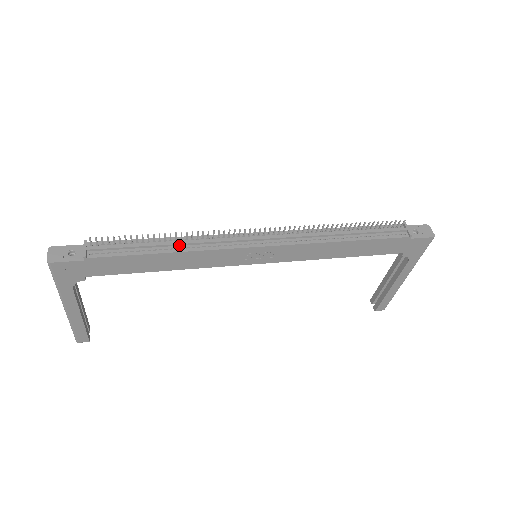
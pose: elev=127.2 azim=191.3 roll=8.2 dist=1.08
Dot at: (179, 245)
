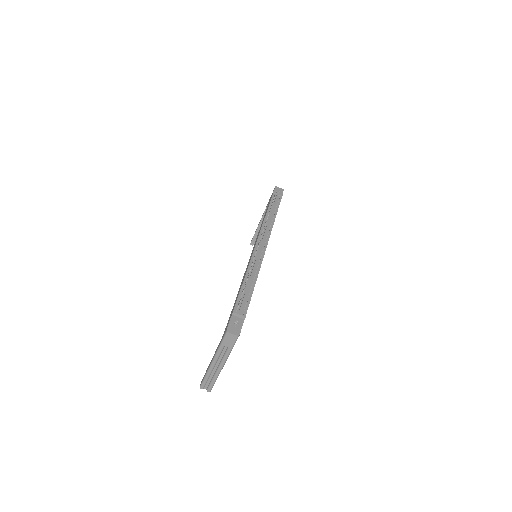
Dot at: (253, 276)
